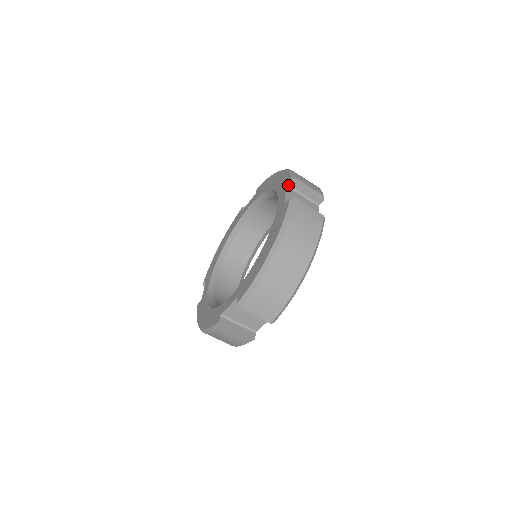
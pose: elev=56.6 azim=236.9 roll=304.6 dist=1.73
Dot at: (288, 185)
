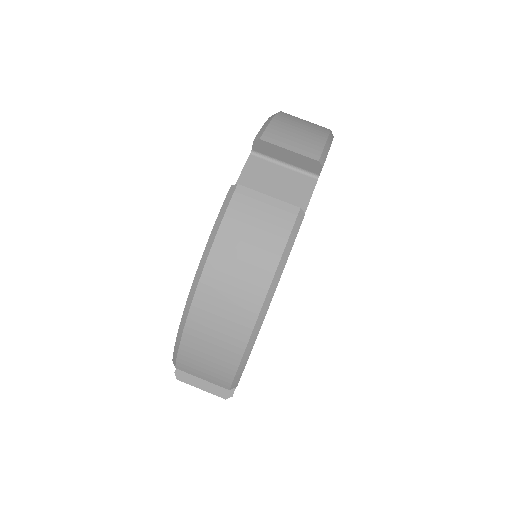
Dot at: occluded
